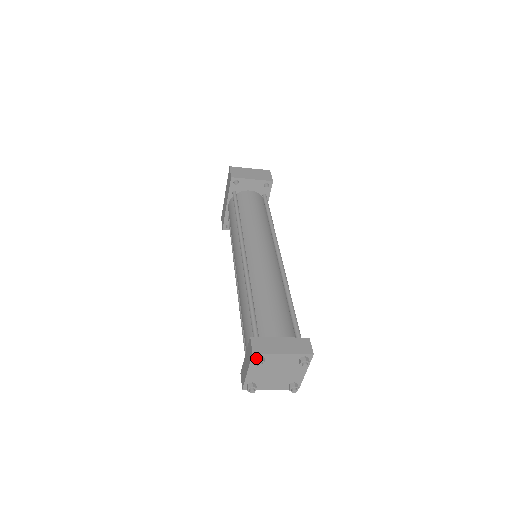
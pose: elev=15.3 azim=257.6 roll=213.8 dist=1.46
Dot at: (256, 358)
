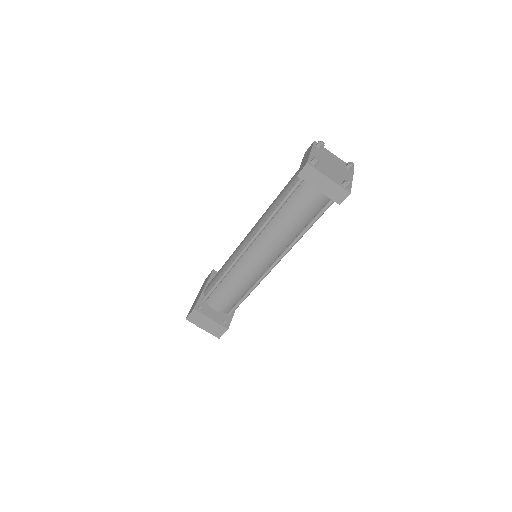
Dot at: (317, 143)
